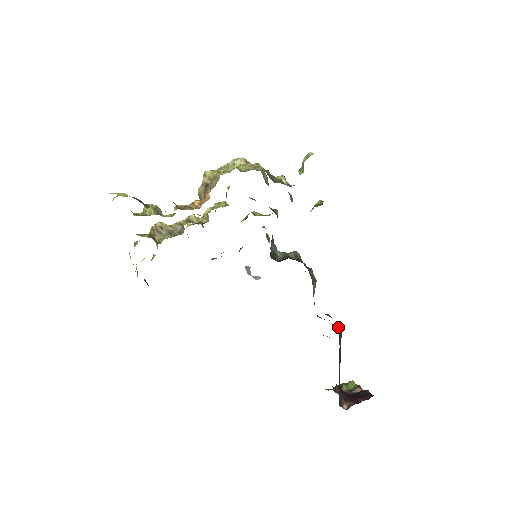
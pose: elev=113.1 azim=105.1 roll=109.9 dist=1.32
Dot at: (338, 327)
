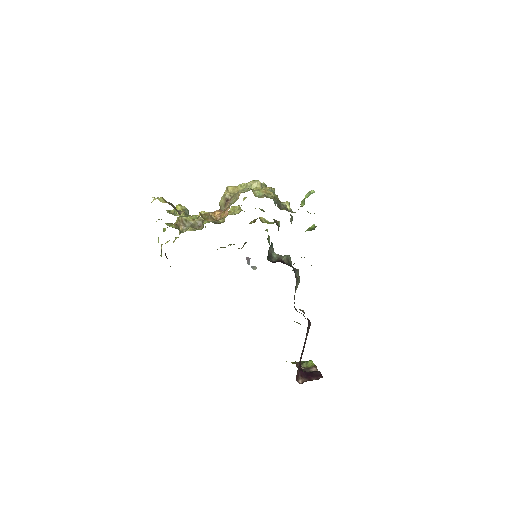
Dot at: (308, 321)
